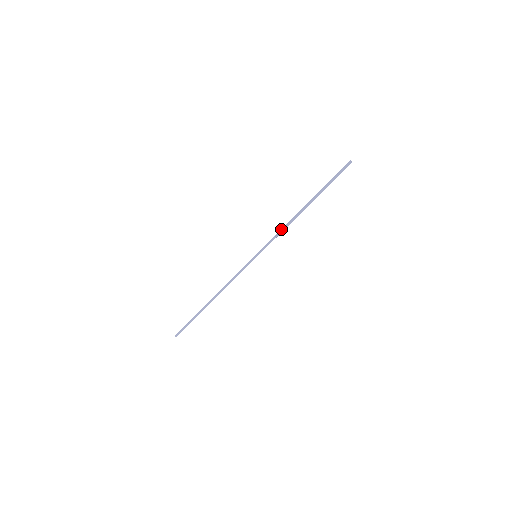
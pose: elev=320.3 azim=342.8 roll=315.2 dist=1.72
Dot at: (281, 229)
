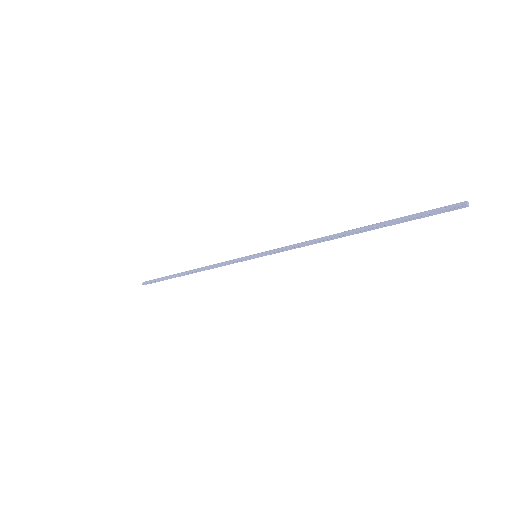
Dot at: (302, 242)
